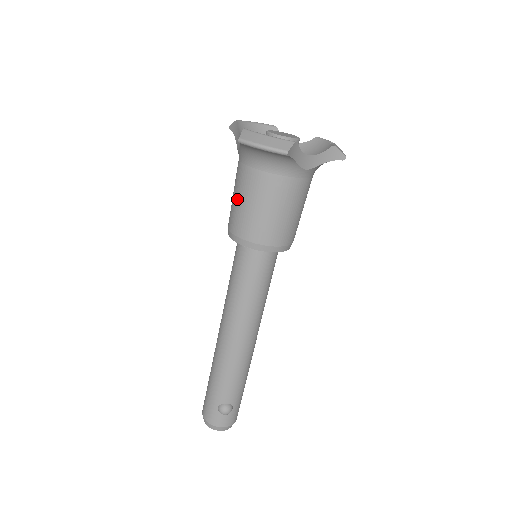
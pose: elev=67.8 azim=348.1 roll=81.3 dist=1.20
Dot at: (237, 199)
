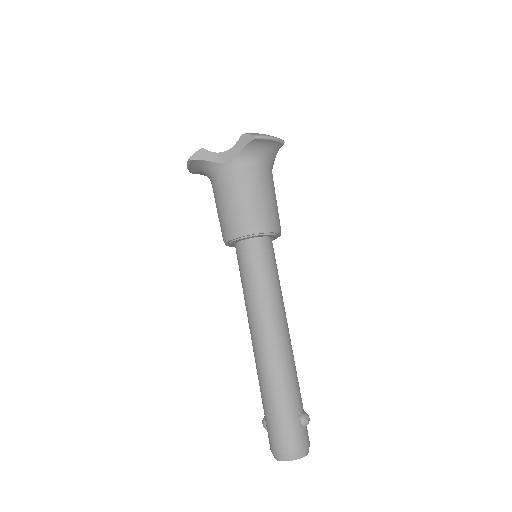
Dot at: (246, 197)
